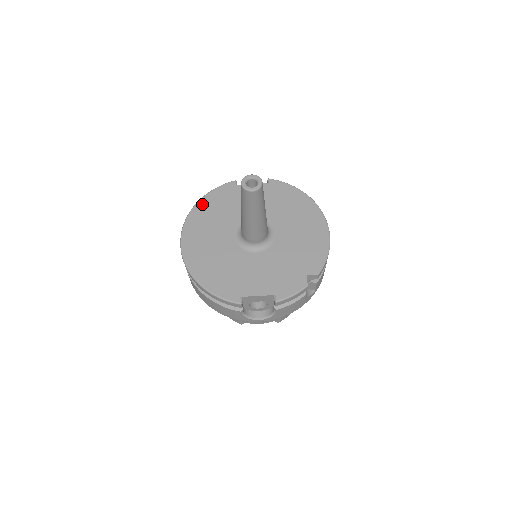
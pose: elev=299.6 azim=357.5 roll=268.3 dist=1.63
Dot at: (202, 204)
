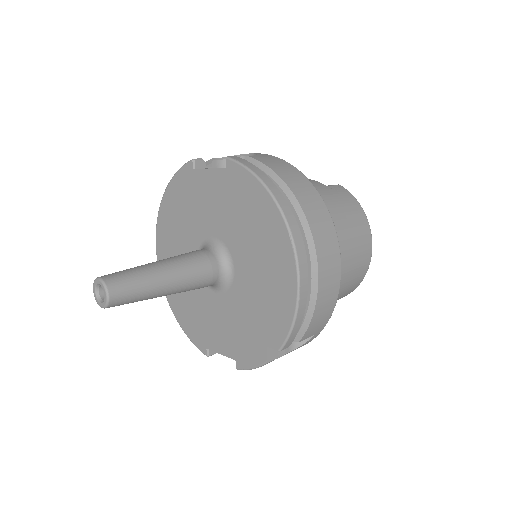
Dot at: (166, 202)
